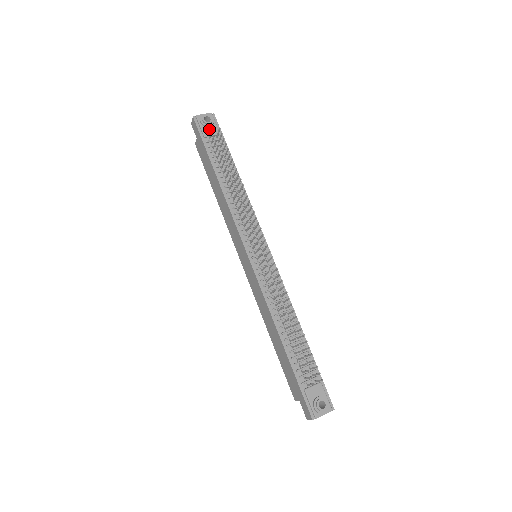
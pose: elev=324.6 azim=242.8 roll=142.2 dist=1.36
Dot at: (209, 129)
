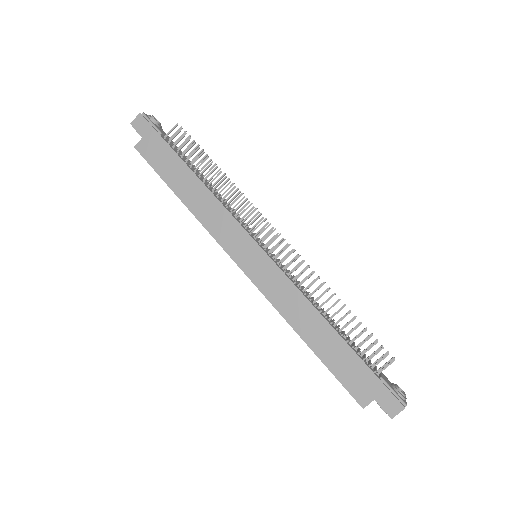
Dot at: (160, 129)
